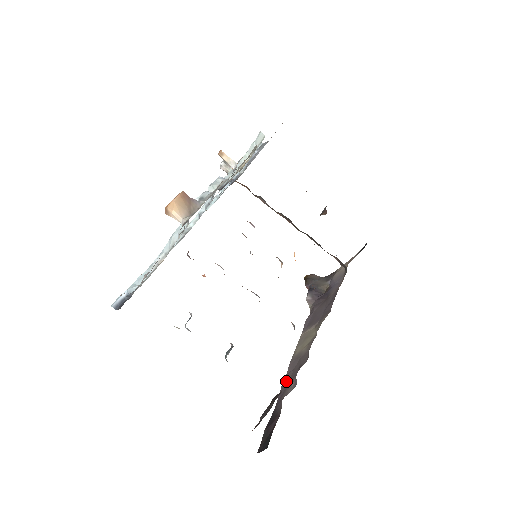
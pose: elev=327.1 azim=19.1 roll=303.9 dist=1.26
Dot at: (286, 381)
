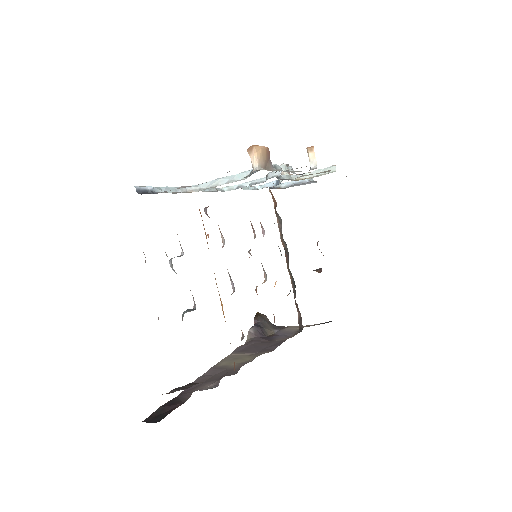
Dot at: (201, 380)
